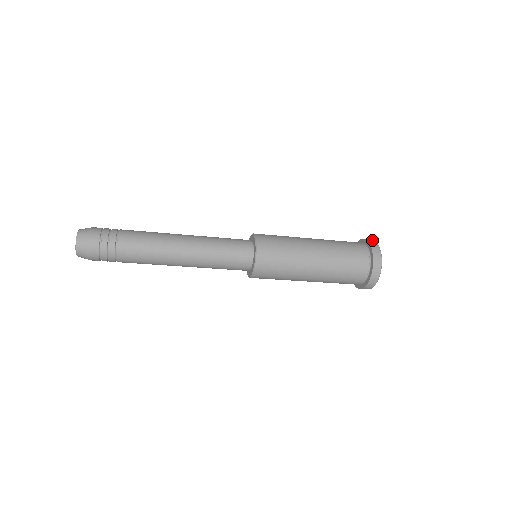
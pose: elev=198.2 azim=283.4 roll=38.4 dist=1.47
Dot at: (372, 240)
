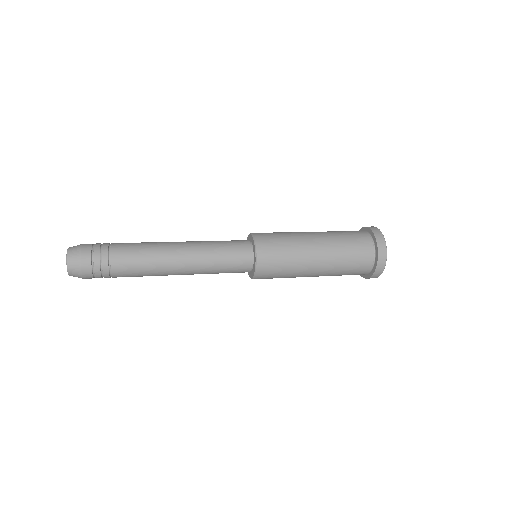
Dot at: (373, 226)
